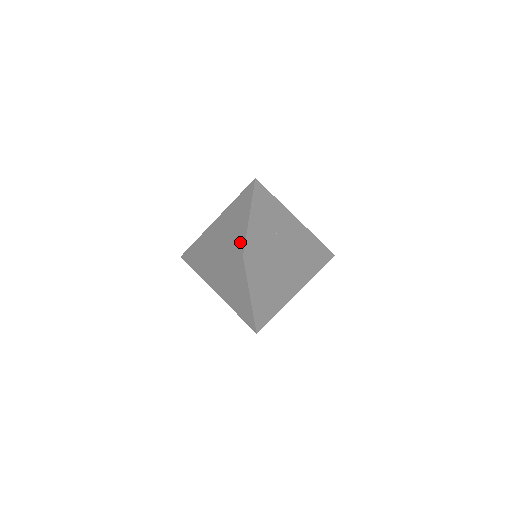
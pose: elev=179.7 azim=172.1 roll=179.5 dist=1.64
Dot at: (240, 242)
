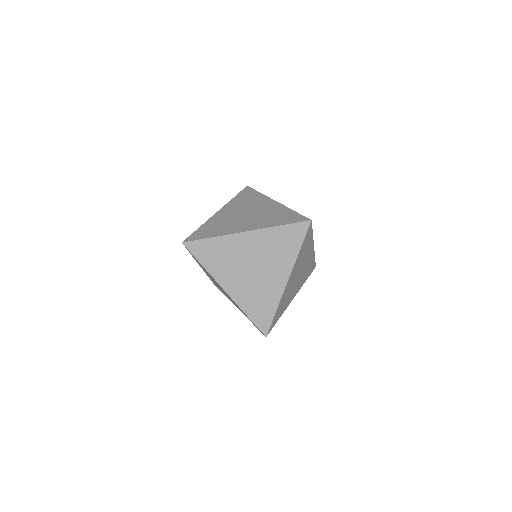
Dot at: occluded
